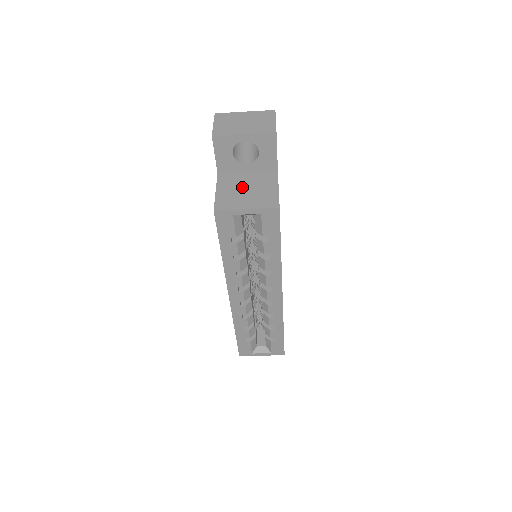
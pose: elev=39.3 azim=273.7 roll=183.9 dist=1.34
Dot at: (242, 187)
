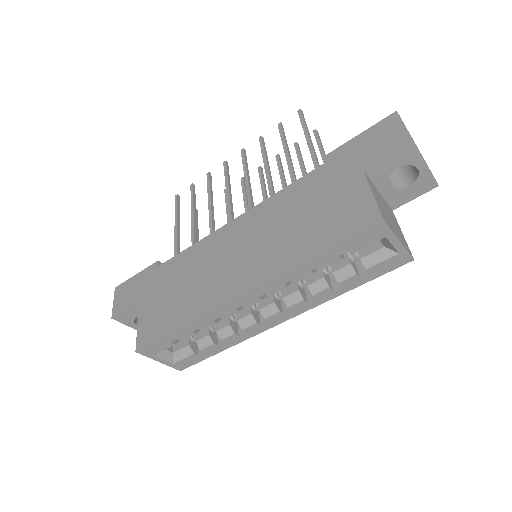
Dot at: (385, 208)
